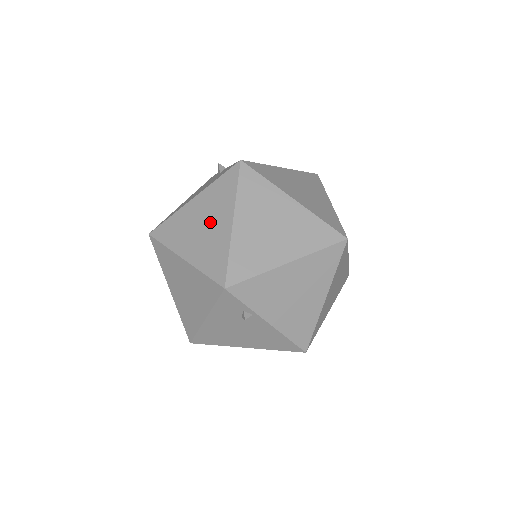
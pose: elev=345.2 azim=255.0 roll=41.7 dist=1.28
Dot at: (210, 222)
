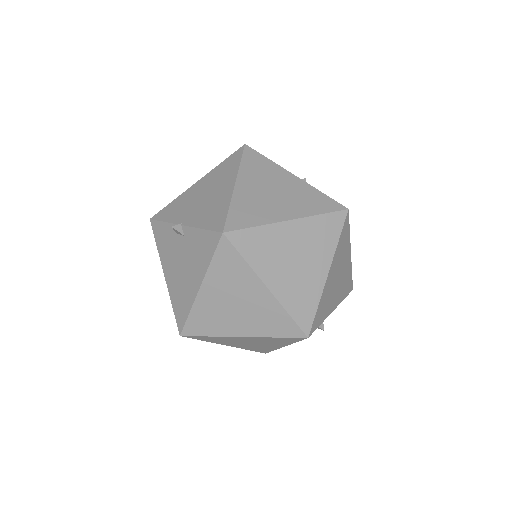
Dot at: (242, 299)
